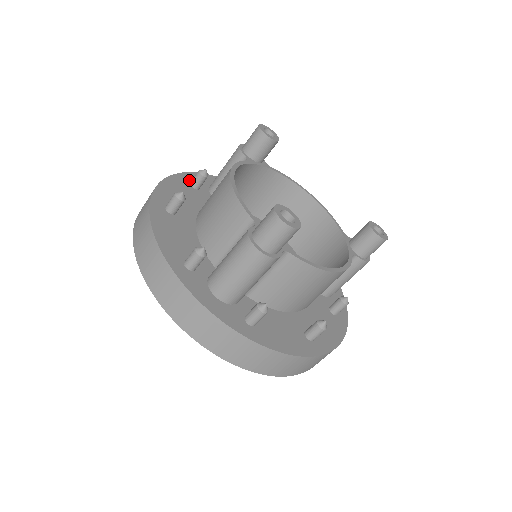
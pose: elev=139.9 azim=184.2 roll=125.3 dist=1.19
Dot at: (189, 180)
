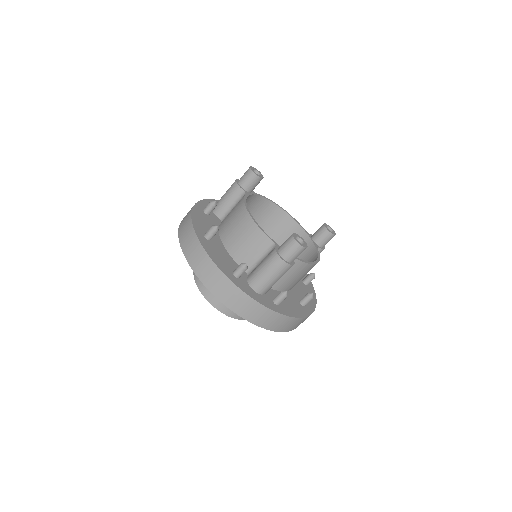
Dot at: (201, 209)
